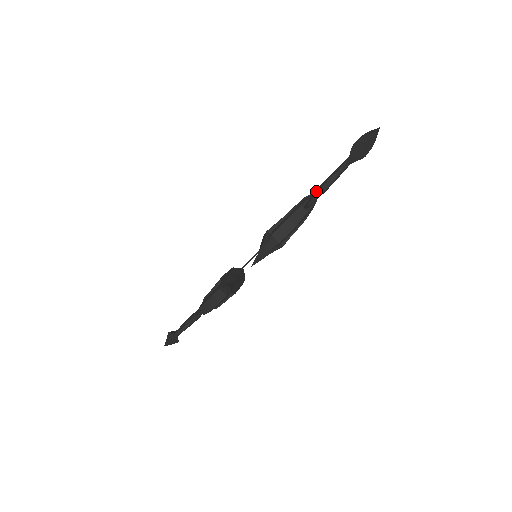
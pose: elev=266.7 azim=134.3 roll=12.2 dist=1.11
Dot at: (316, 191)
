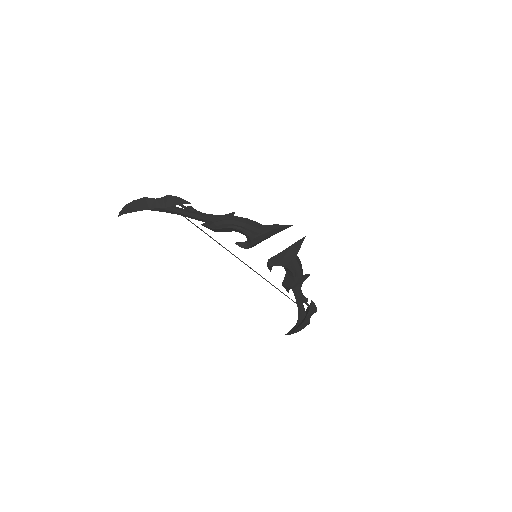
Dot at: occluded
